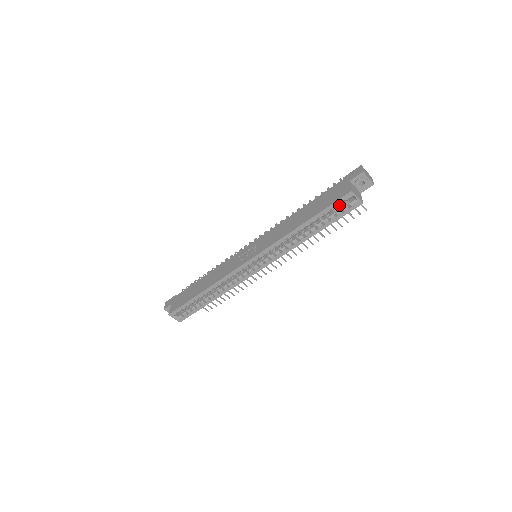
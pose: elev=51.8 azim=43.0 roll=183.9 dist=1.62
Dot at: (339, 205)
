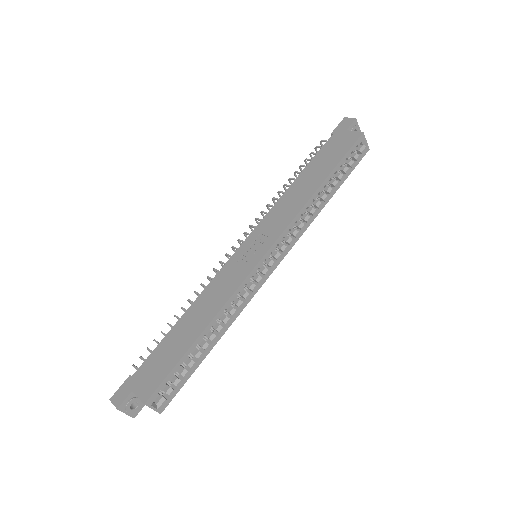
Dot at: occluded
